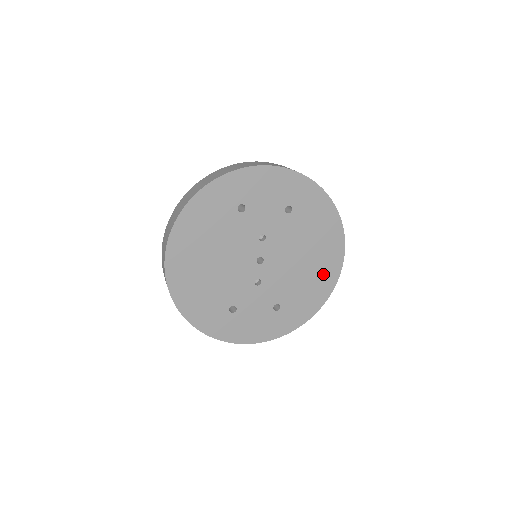
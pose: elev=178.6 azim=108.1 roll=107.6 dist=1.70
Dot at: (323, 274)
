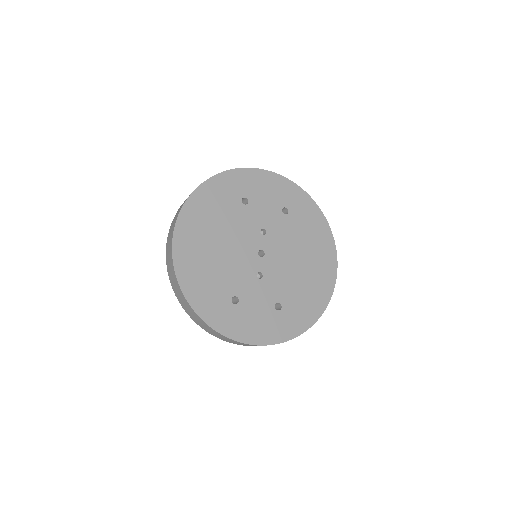
Dot at: (320, 280)
